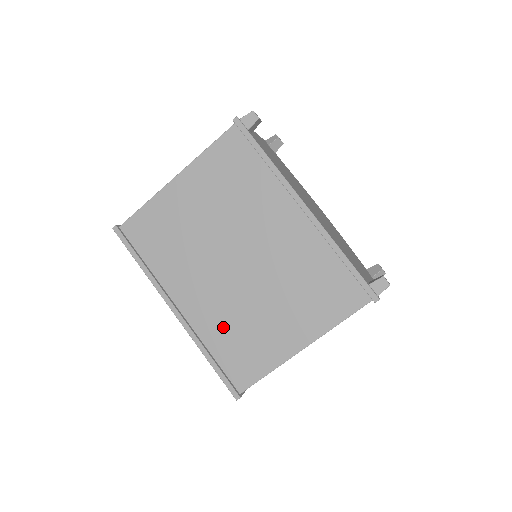
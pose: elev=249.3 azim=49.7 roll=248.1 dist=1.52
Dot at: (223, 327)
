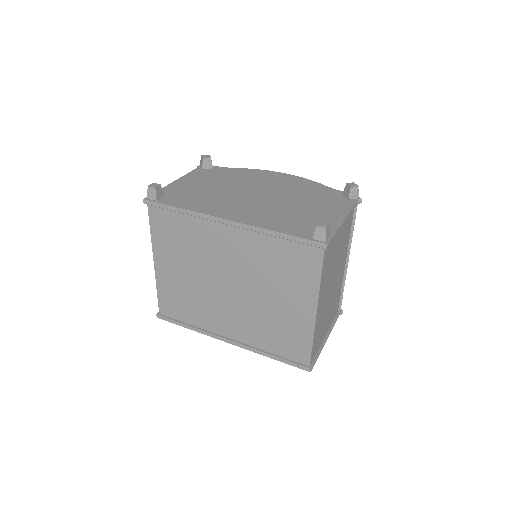
Dot at: (261, 332)
